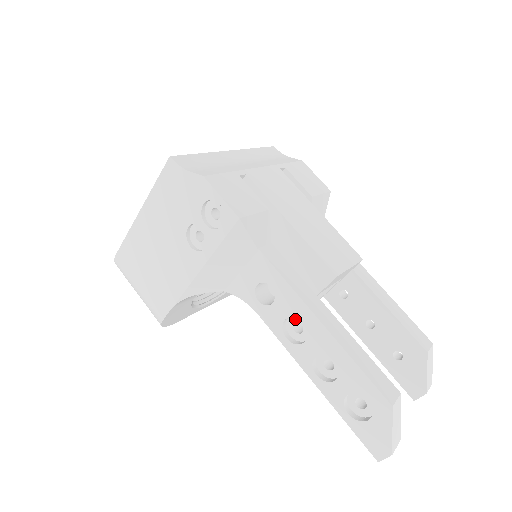
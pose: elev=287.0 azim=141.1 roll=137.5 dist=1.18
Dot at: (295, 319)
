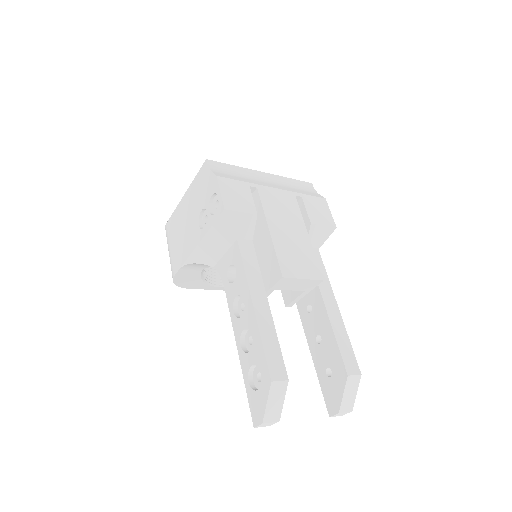
Dot at: occluded
